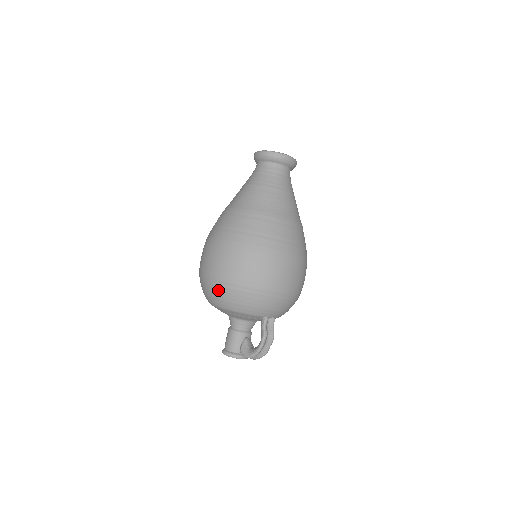
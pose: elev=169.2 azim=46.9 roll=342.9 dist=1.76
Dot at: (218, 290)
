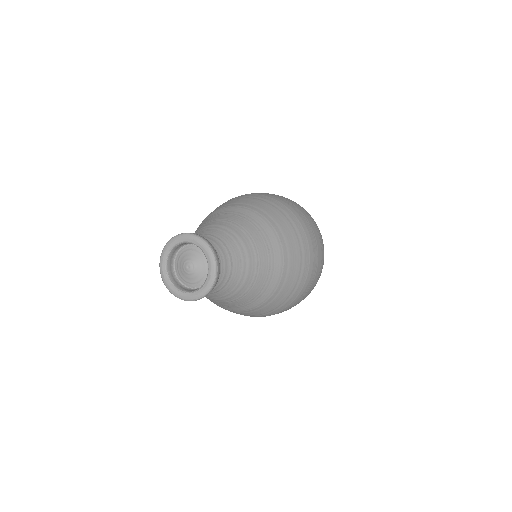
Dot at: occluded
